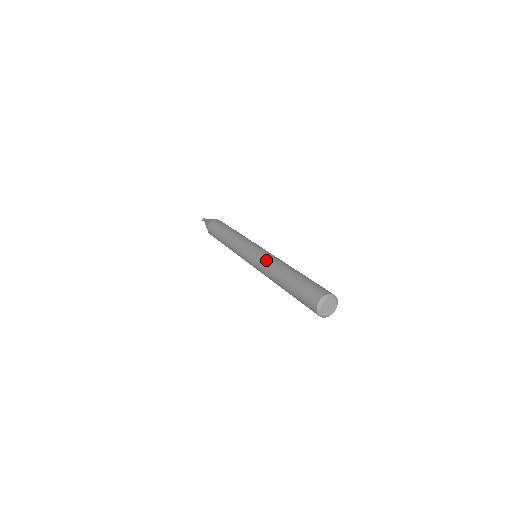
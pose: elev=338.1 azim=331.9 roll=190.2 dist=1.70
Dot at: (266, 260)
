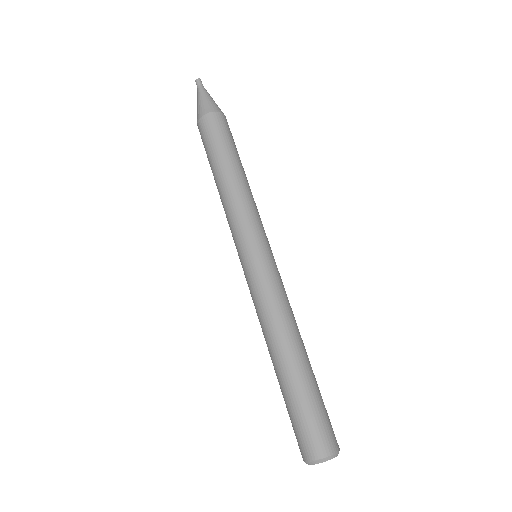
Dot at: occluded
